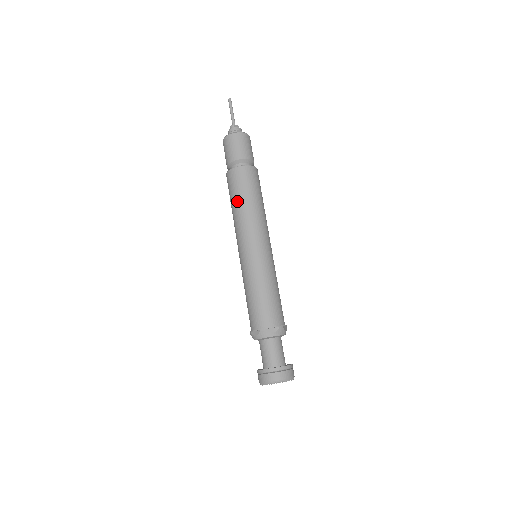
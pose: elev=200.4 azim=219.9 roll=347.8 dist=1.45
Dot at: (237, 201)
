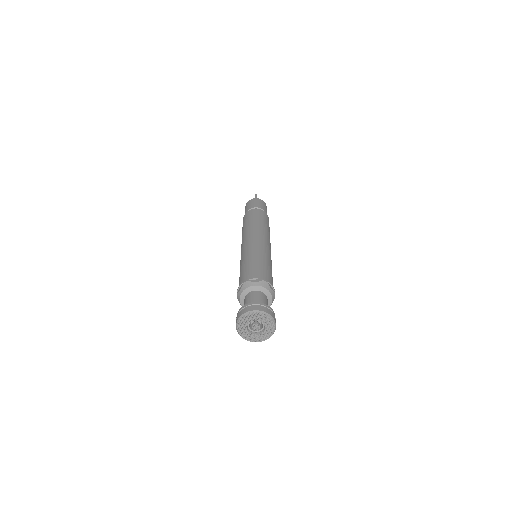
Dot at: (245, 225)
